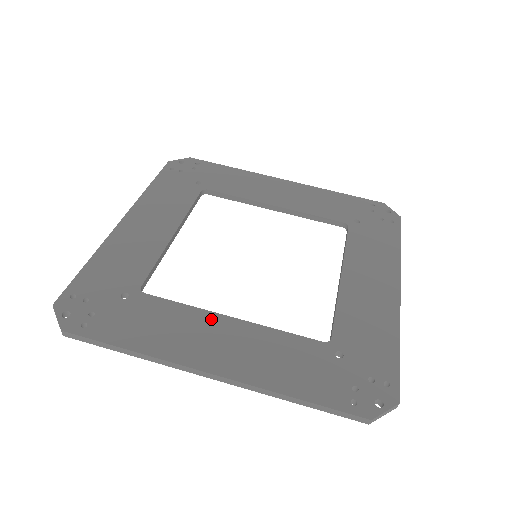
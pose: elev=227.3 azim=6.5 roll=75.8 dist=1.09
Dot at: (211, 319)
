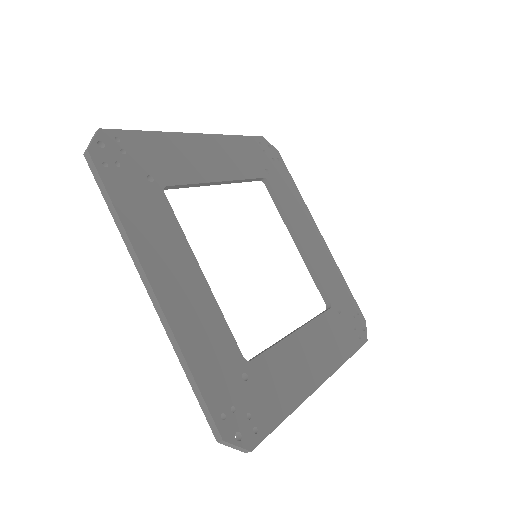
Dot at: (189, 258)
